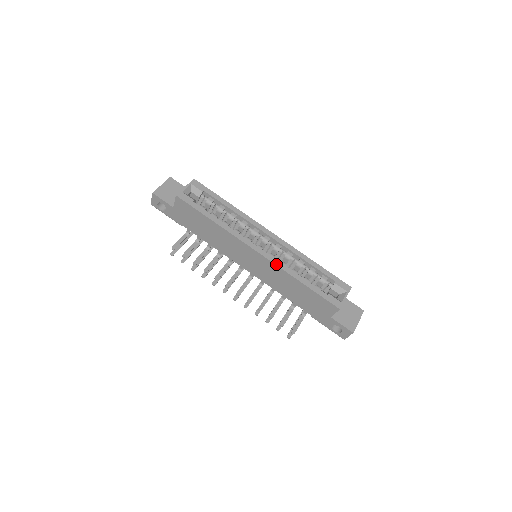
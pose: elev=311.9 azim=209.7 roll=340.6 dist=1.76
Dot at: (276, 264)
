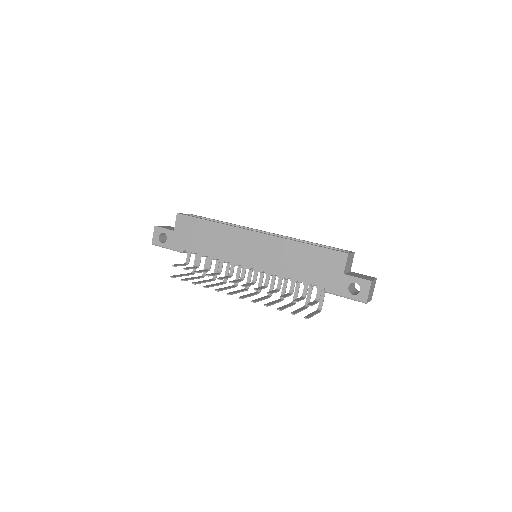
Dot at: (276, 236)
